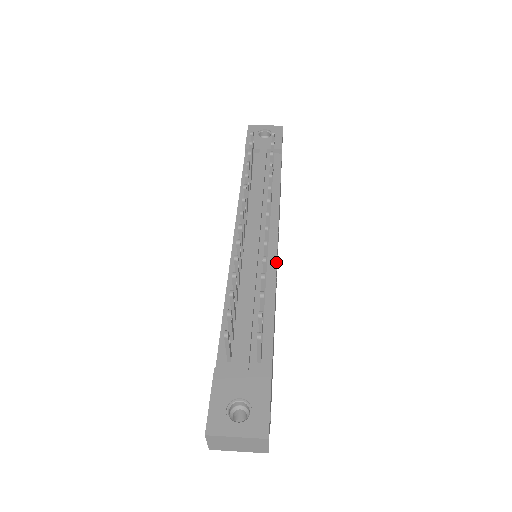
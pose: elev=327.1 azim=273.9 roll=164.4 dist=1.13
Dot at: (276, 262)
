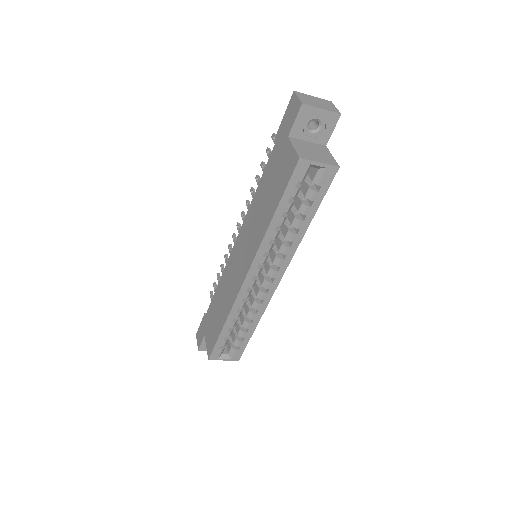
Dot at: occluded
